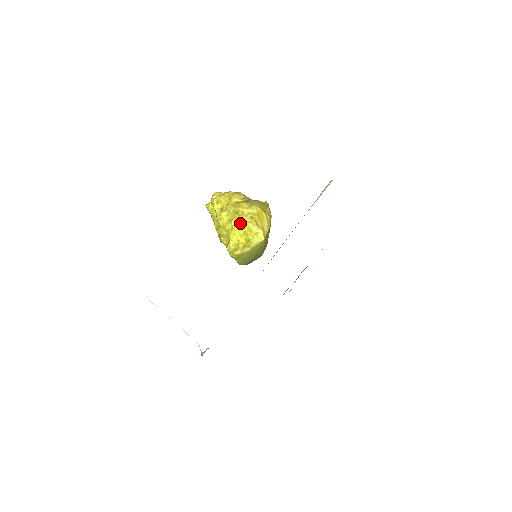
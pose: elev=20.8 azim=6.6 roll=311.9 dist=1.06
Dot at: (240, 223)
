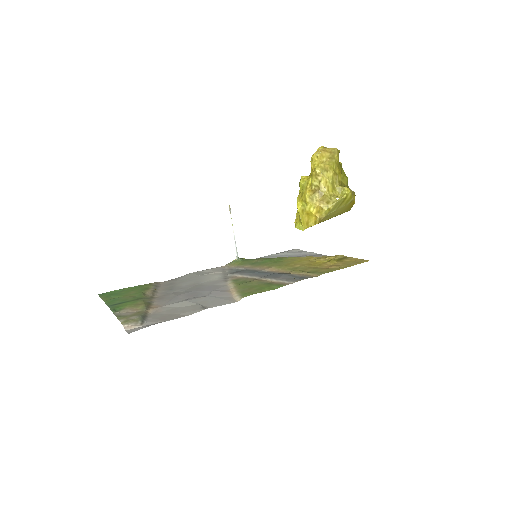
Dot at: (298, 205)
